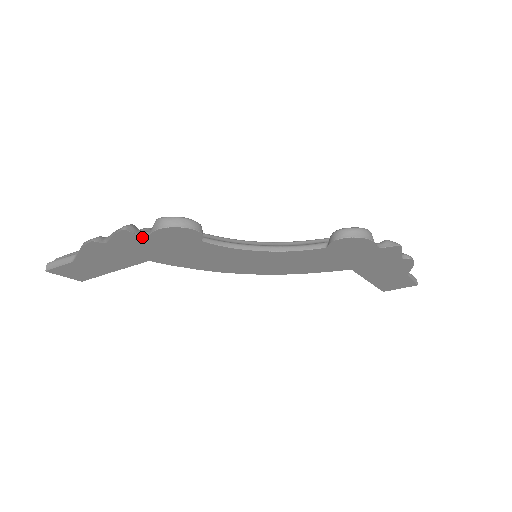
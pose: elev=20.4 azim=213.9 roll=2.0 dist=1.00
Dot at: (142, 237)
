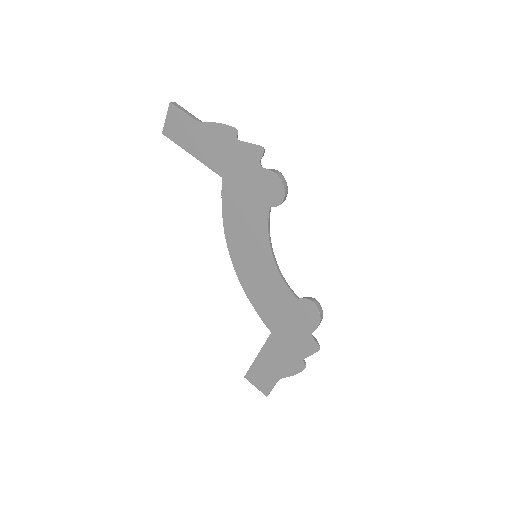
Dot at: (258, 164)
